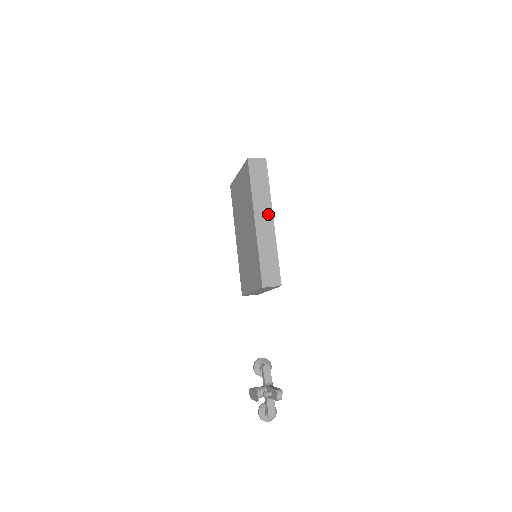
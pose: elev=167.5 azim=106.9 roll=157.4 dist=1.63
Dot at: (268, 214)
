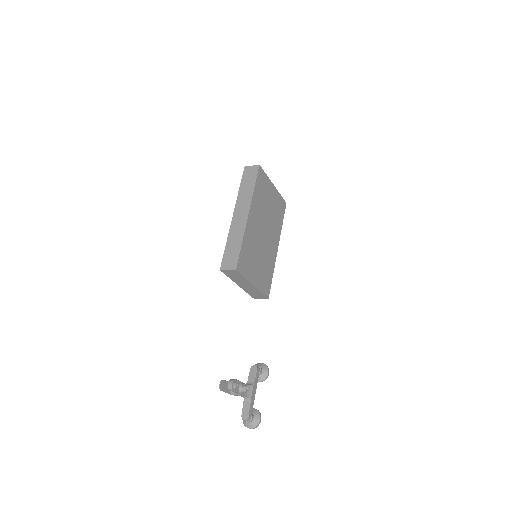
Dot at: (245, 209)
